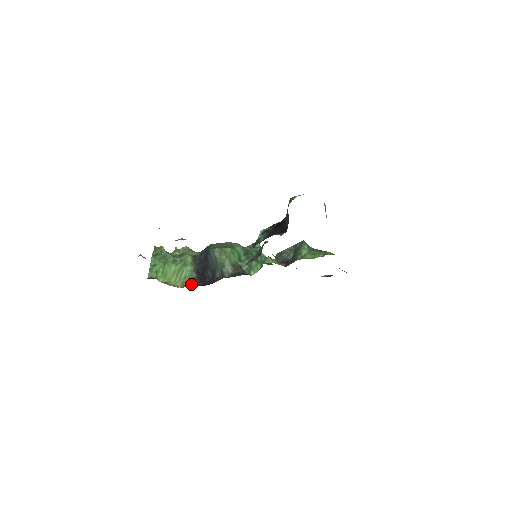
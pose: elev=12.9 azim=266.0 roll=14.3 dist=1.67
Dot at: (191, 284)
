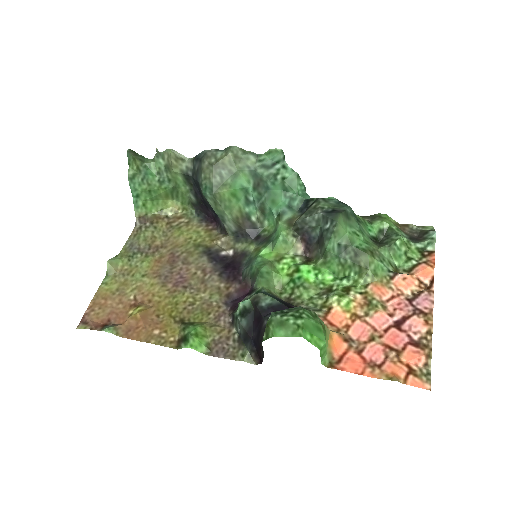
Dot at: (193, 208)
